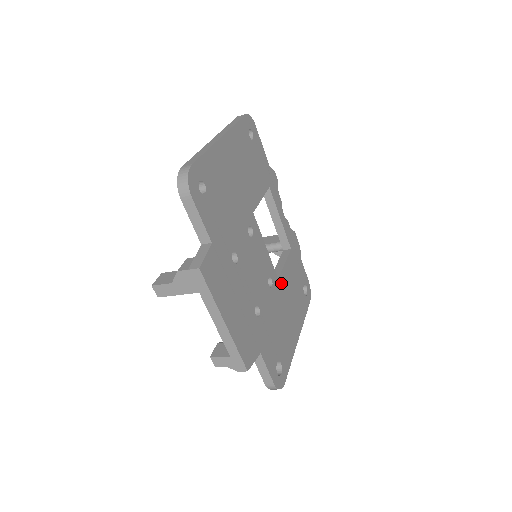
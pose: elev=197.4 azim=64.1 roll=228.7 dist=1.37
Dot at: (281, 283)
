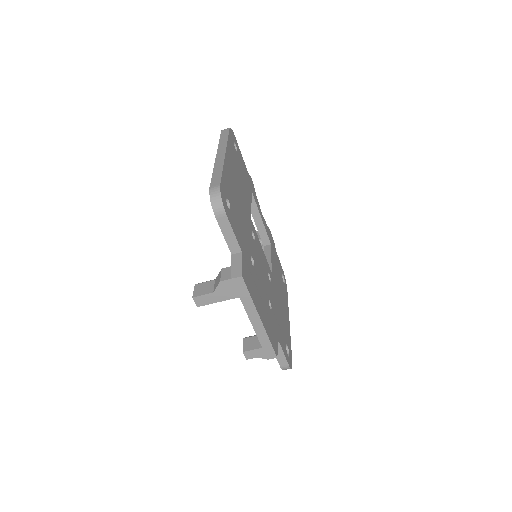
Dot at: (273, 276)
